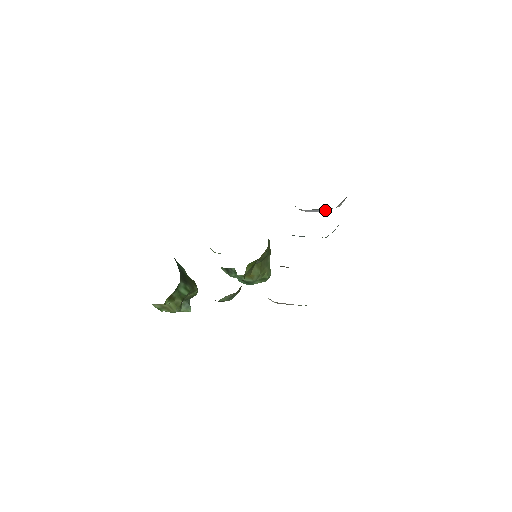
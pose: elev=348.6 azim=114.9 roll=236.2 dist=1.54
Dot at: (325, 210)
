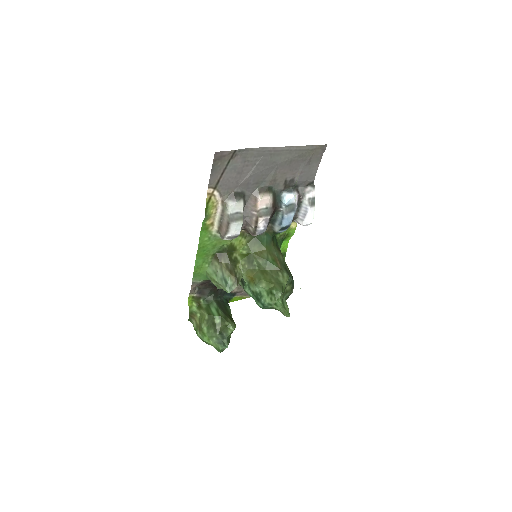
Dot at: (308, 207)
